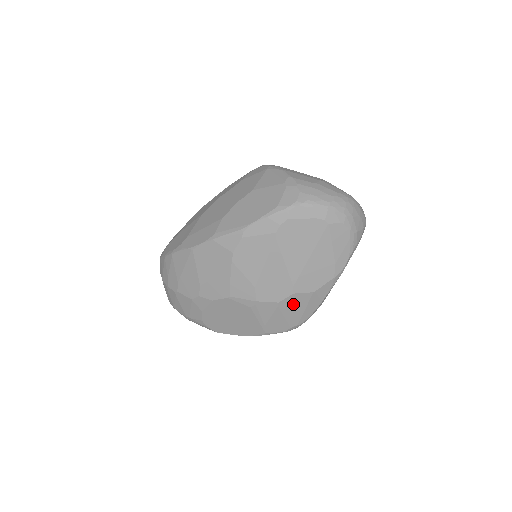
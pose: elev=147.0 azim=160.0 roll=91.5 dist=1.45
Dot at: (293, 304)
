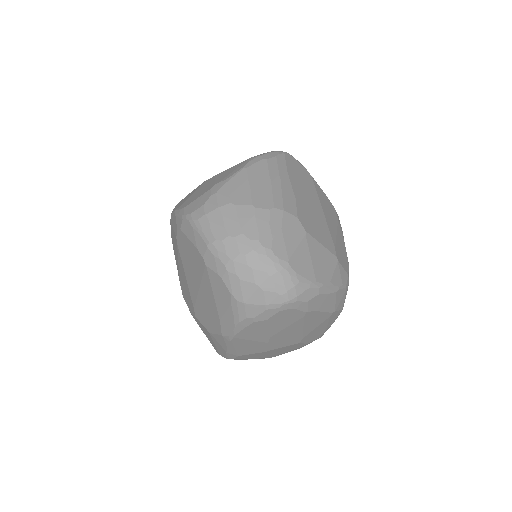
Dot at: (203, 328)
